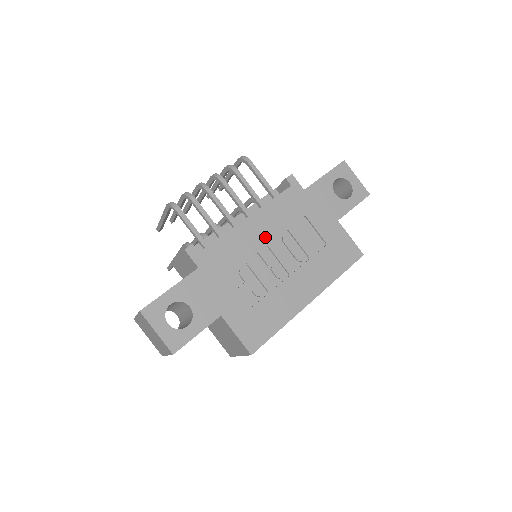
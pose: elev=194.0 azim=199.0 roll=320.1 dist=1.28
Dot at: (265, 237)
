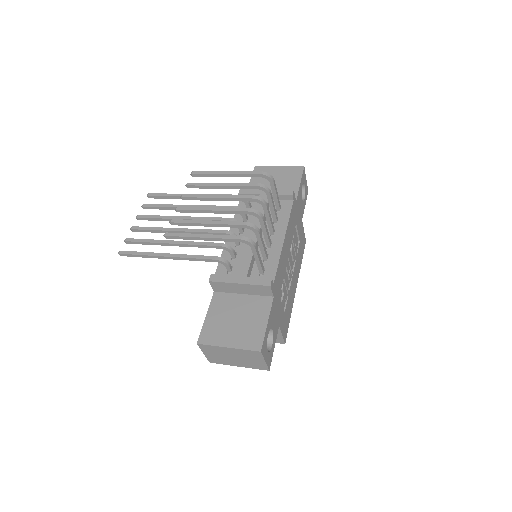
Dot at: (288, 252)
